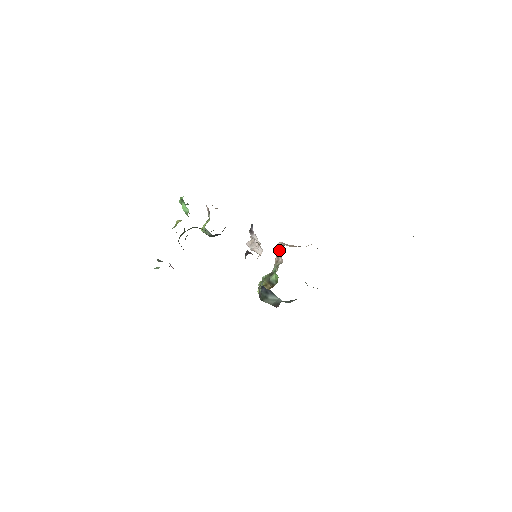
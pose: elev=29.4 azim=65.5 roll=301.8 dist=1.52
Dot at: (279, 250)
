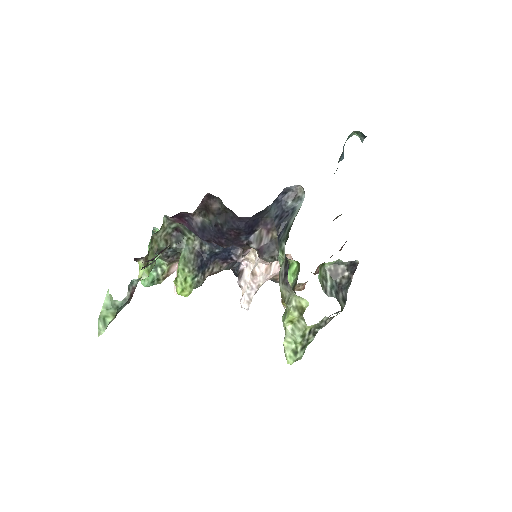
Dot at: occluded
